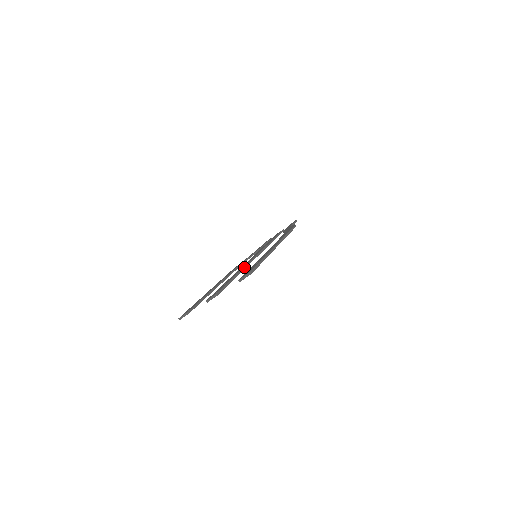
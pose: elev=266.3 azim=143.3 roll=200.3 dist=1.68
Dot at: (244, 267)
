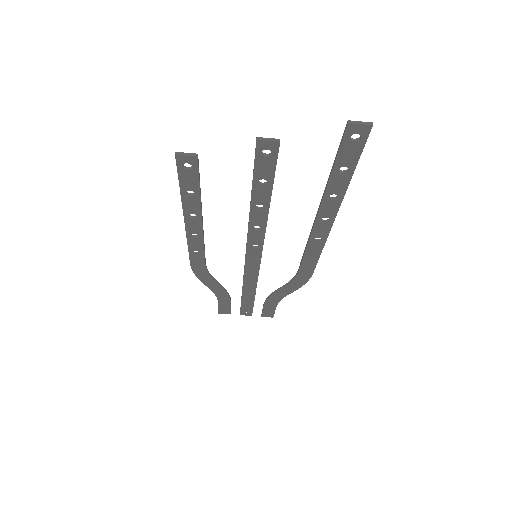
Dot at: (267, 219)
